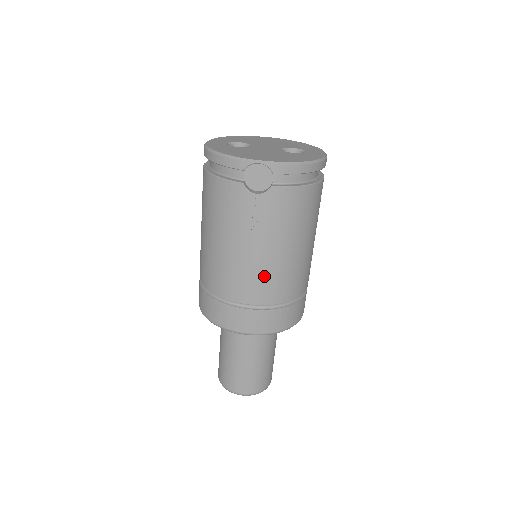
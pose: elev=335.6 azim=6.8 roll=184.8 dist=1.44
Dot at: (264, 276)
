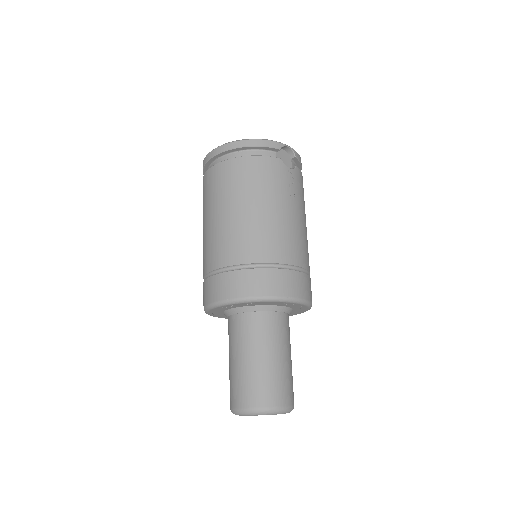
Dot at: (302, 240)
